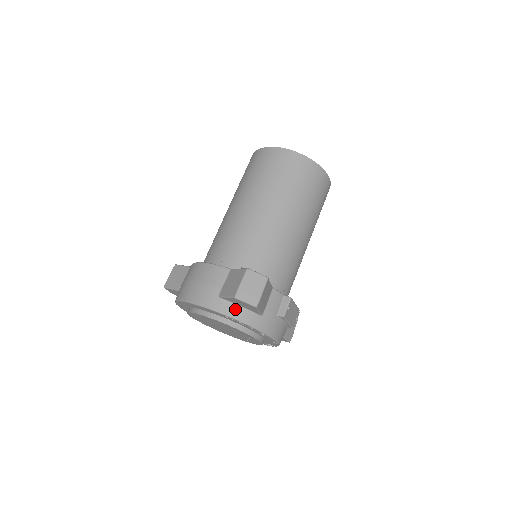
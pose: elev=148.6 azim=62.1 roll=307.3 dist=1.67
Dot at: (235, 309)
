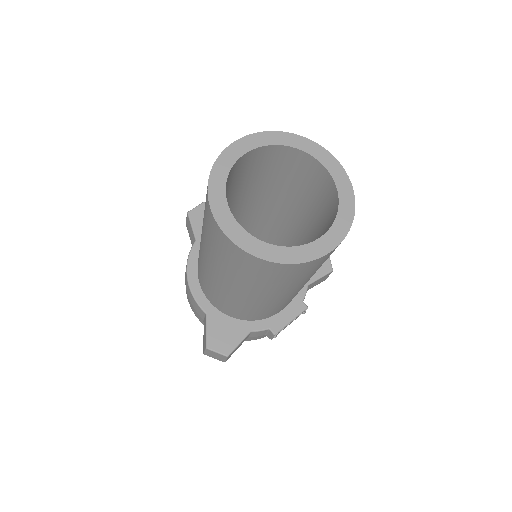
Dot at: occluded
